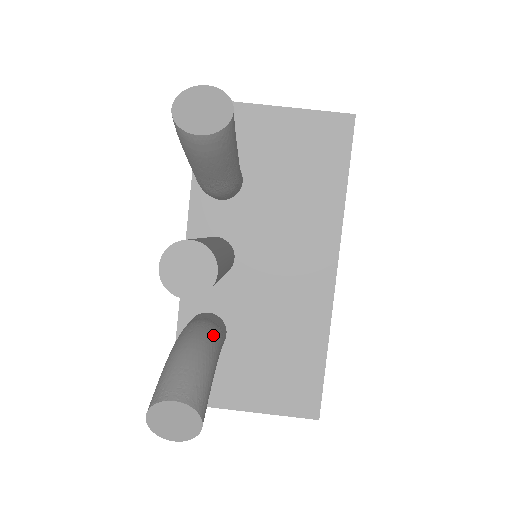
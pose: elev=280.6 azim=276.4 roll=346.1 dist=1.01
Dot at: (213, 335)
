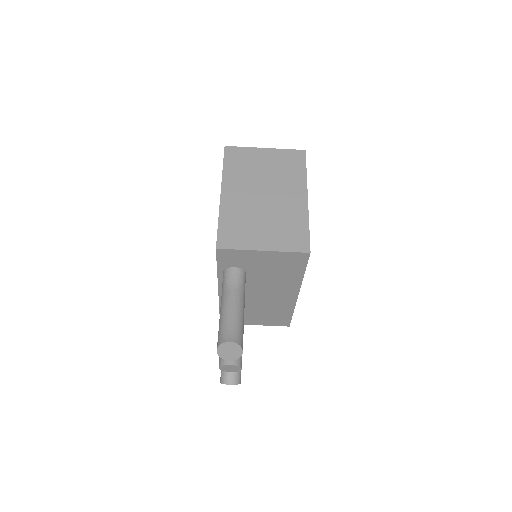
Dot at: occluded
